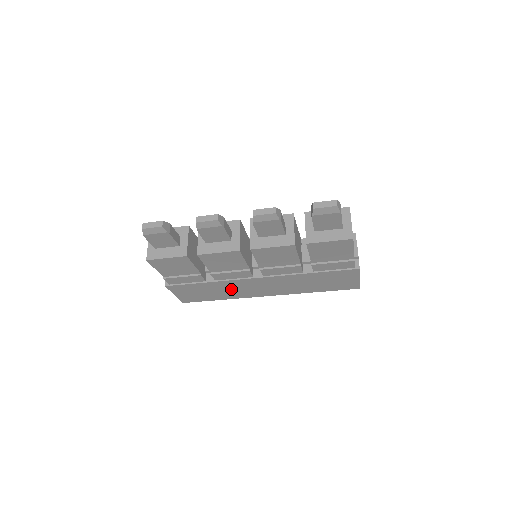
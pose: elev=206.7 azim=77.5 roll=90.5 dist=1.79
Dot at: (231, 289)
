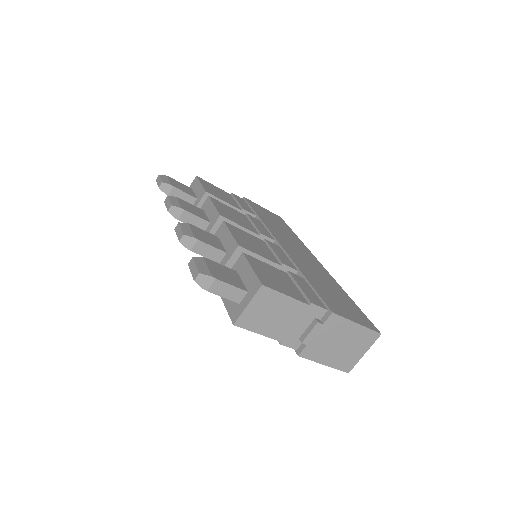
Dot at: occluded
